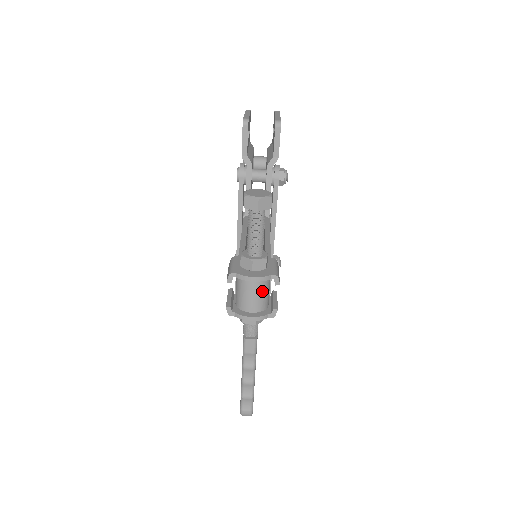
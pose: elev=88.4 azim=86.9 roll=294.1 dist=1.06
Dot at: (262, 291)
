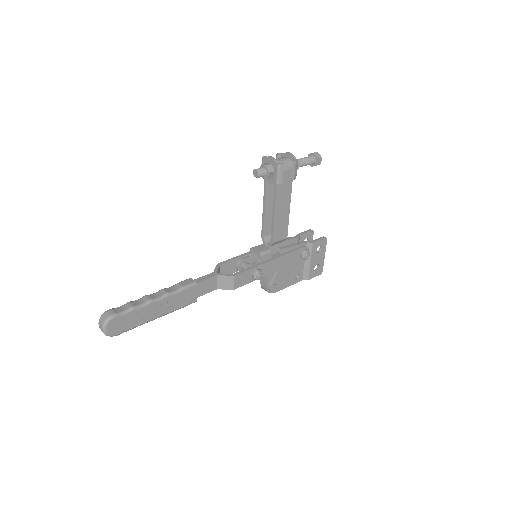
Dot at: (285, 162)
